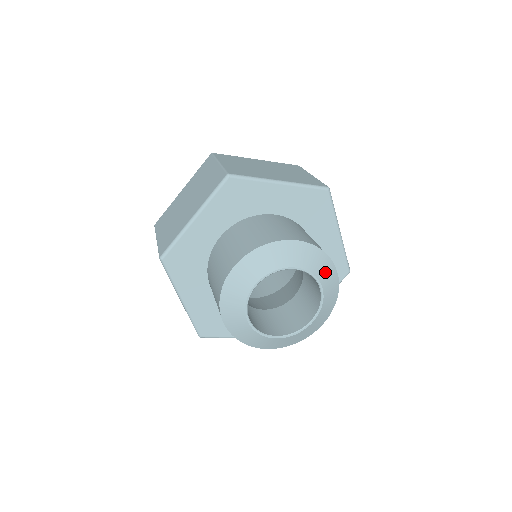
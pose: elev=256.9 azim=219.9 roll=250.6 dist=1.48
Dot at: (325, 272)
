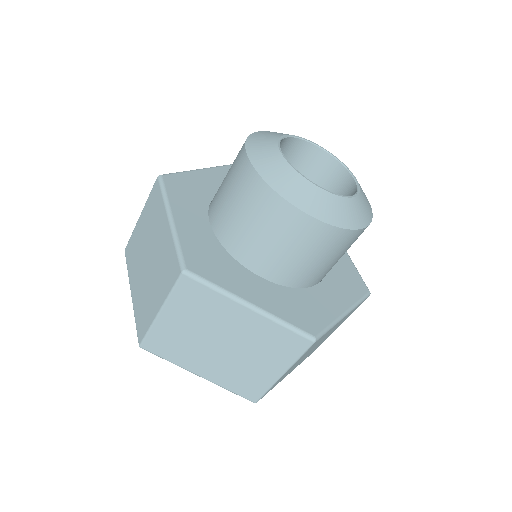
Dot at: occluded
